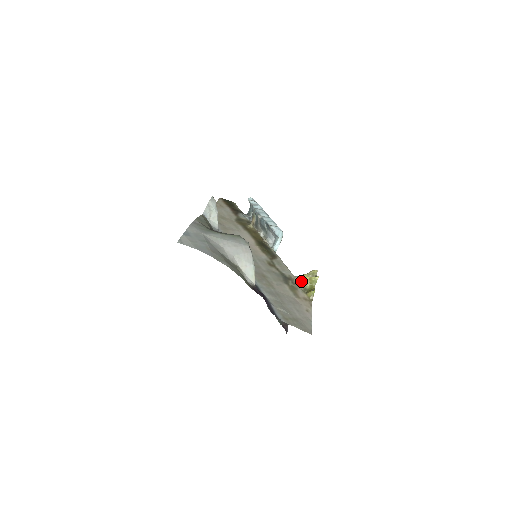
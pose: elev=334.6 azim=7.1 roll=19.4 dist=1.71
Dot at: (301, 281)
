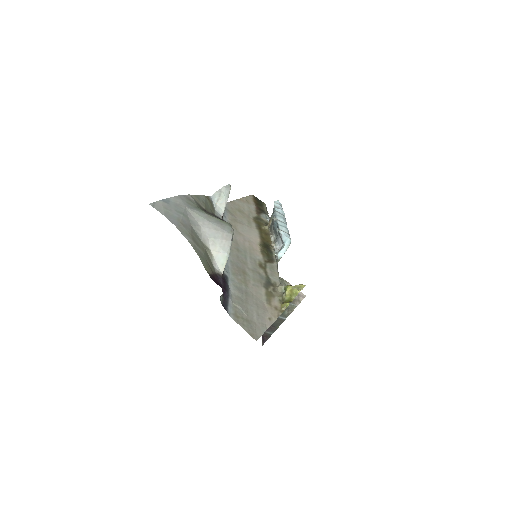
Dot at: (284, 291)
